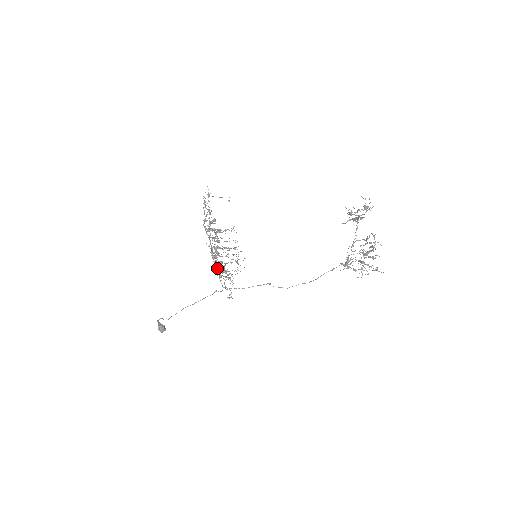
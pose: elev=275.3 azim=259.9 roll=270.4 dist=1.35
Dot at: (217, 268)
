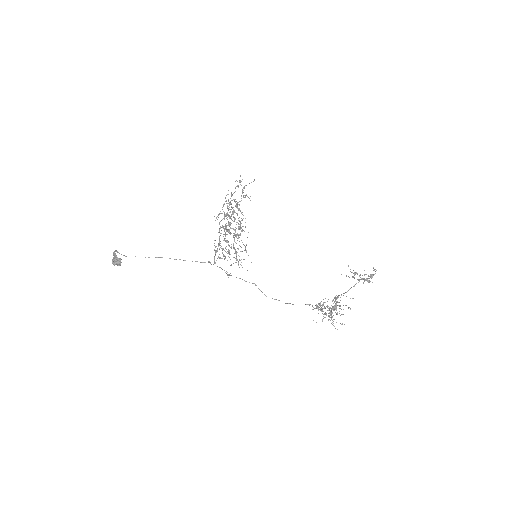
Dot at: (219, 244)
